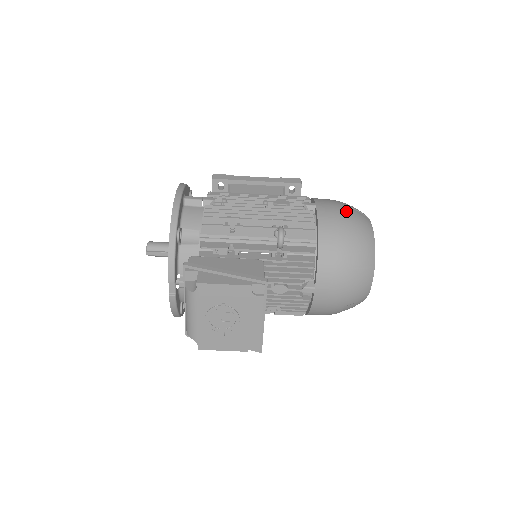
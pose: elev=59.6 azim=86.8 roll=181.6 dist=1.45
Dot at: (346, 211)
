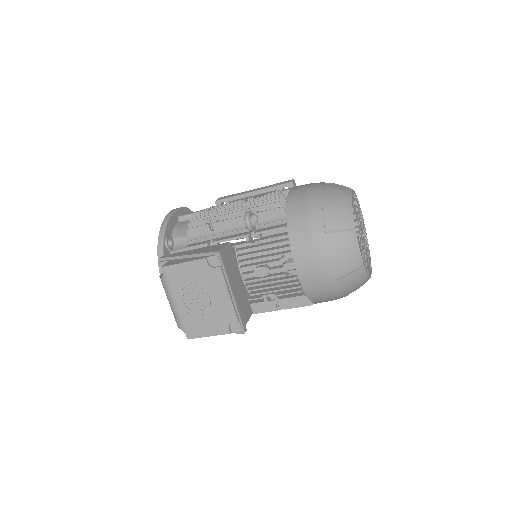
Dot at: (319, 185)
